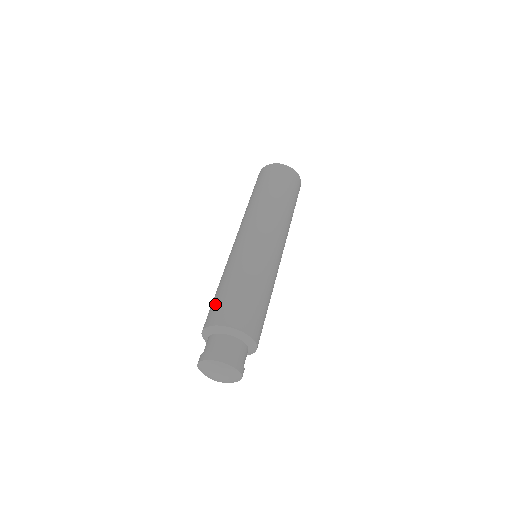
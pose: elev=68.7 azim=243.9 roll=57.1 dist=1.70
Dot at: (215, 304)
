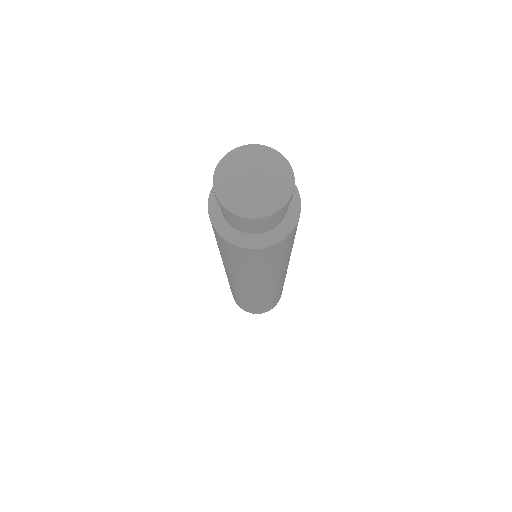
Dot at: occluded
